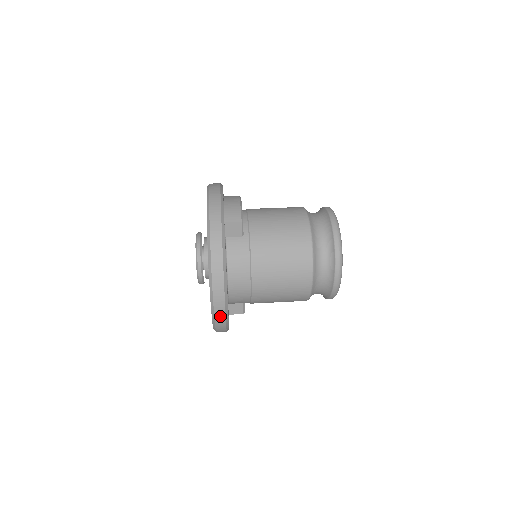
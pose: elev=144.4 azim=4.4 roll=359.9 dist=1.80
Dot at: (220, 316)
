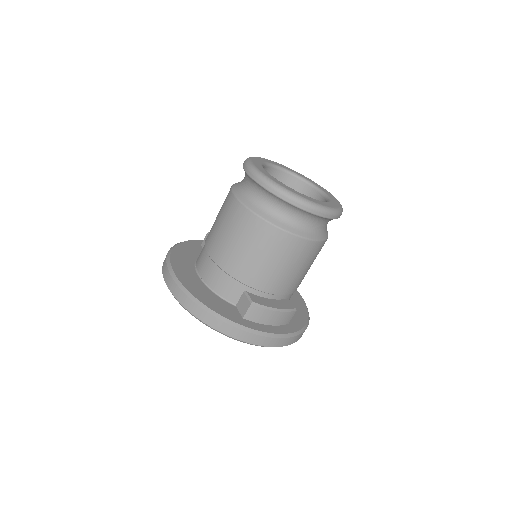
Dot at: (172, 285)
